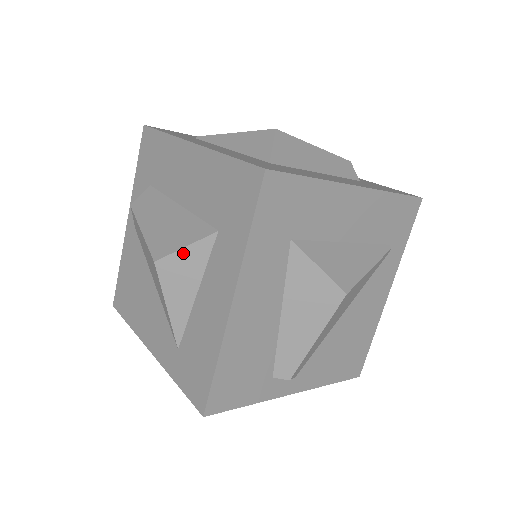
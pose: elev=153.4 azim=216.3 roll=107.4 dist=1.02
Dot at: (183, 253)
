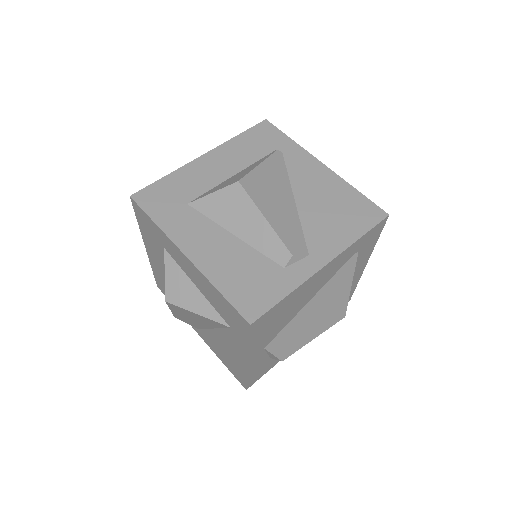
Dot at: (168, 279)
